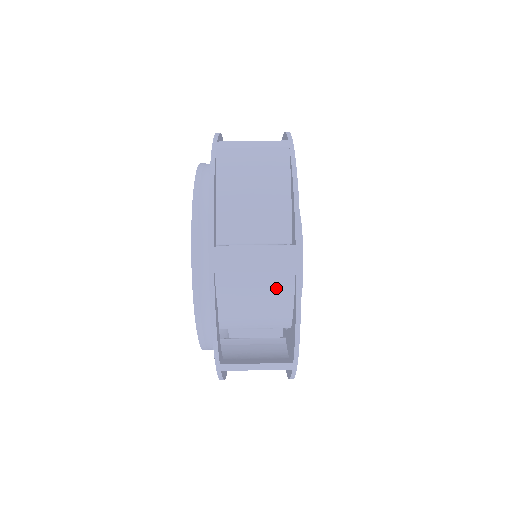
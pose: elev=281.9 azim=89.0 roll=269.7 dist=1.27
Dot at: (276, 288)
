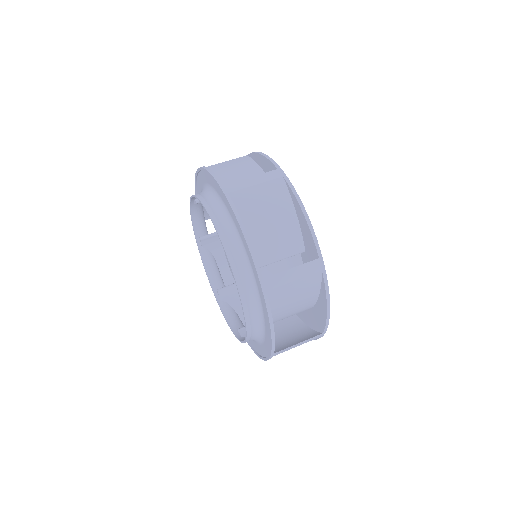
Dot at: (278, 201)
